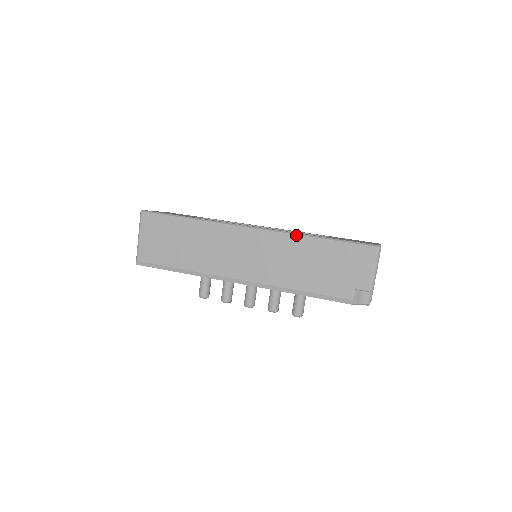
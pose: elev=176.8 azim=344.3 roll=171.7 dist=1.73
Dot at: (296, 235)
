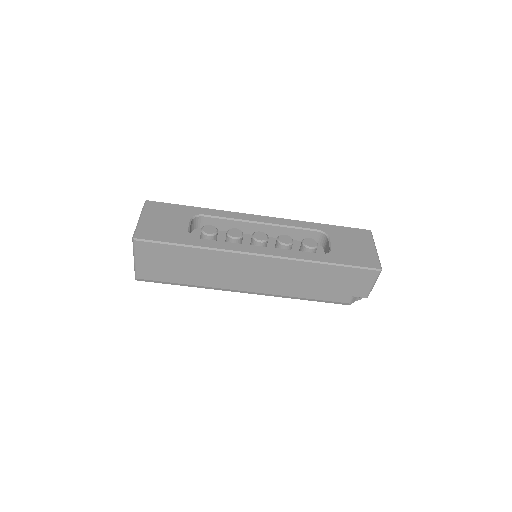
Dot at: (305, 262)
